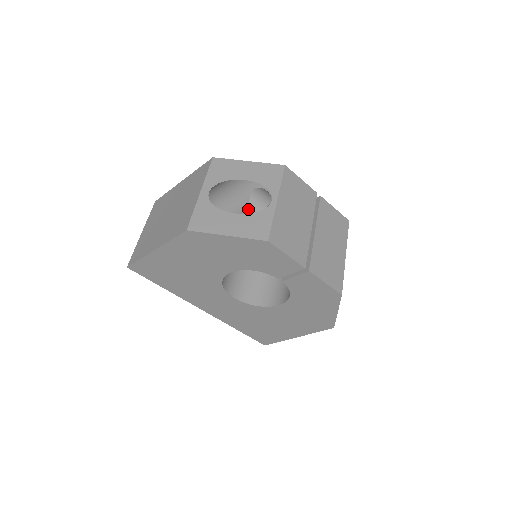
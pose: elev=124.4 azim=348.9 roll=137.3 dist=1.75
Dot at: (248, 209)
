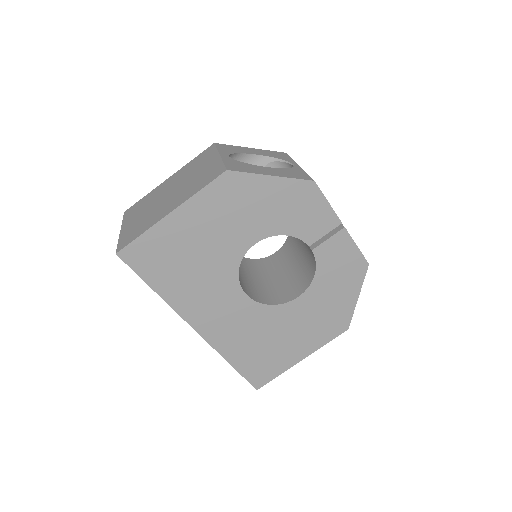
Dot at: occluded
